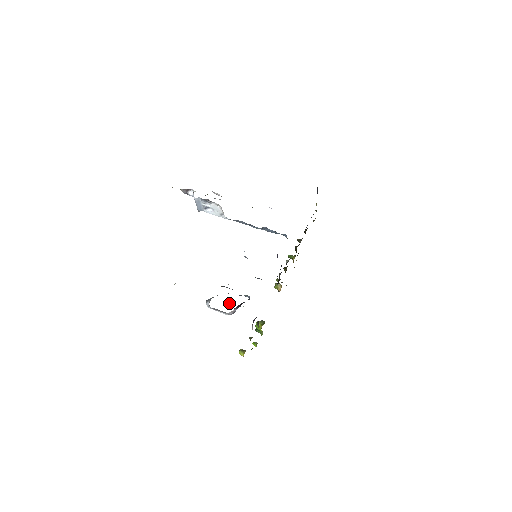
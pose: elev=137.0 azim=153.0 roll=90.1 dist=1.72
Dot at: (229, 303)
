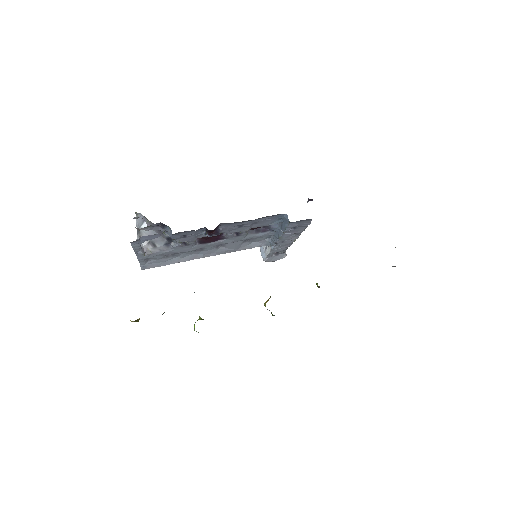
Dot at: occluded
